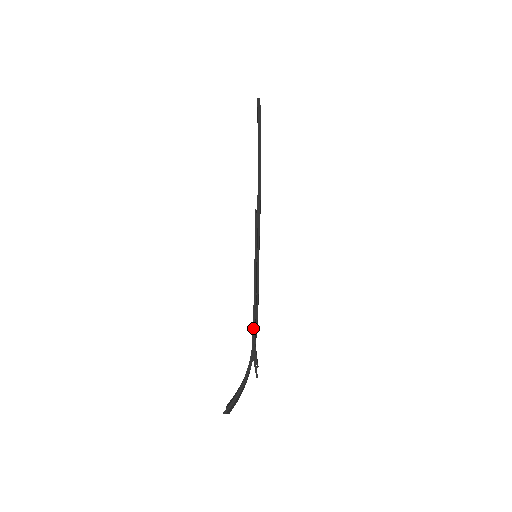
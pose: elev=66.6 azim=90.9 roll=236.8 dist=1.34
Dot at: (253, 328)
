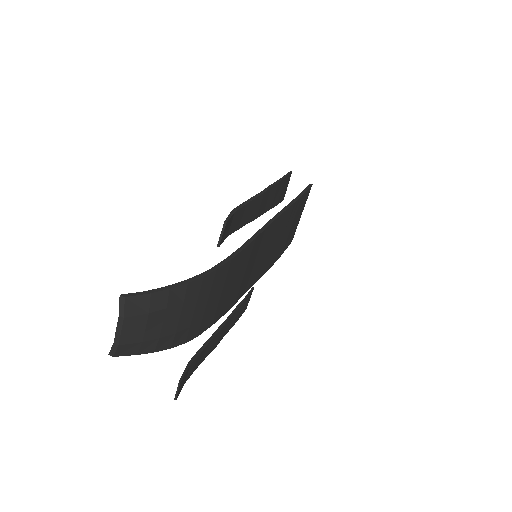
Dot at: (246, 201)
